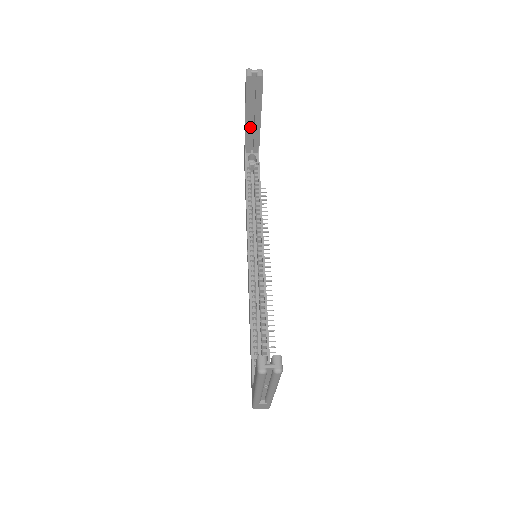
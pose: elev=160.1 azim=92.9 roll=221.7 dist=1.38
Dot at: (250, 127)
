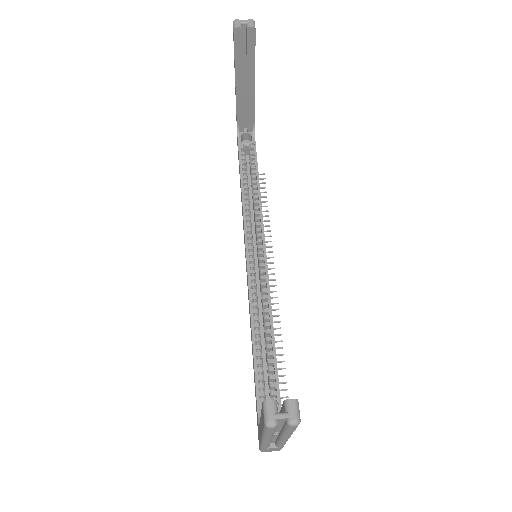
Dot at: (242, 98)
